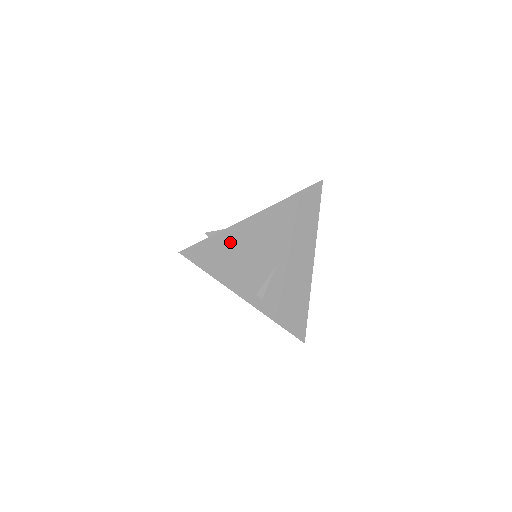
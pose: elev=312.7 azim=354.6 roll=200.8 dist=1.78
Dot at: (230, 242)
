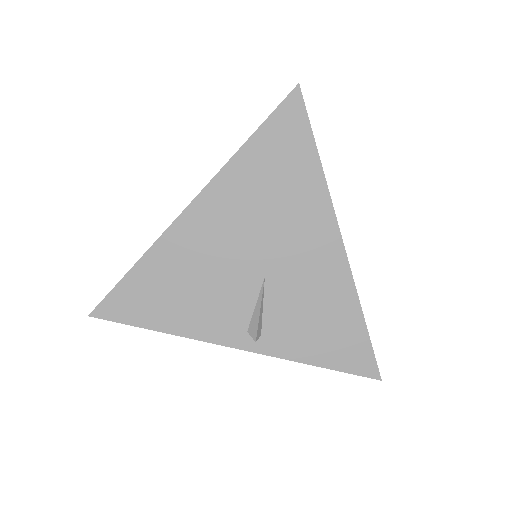
Dot at: (163, 269)
